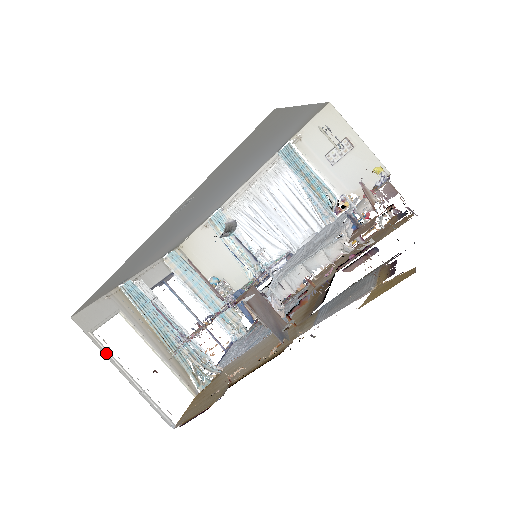
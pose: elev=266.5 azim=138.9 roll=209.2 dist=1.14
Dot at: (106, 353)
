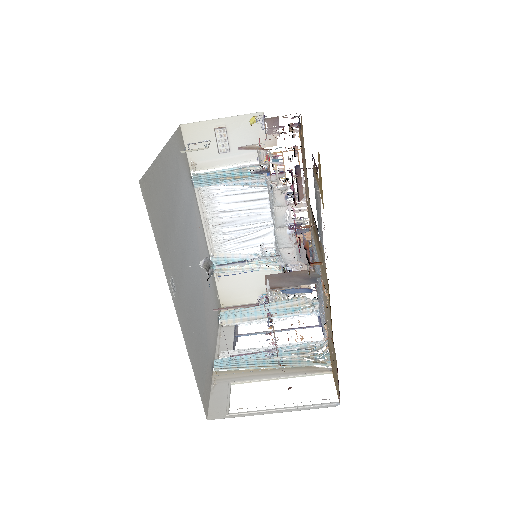
Dot at: (250, 414)
